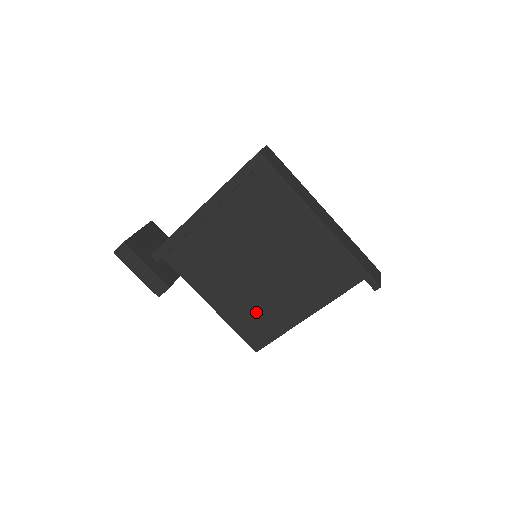
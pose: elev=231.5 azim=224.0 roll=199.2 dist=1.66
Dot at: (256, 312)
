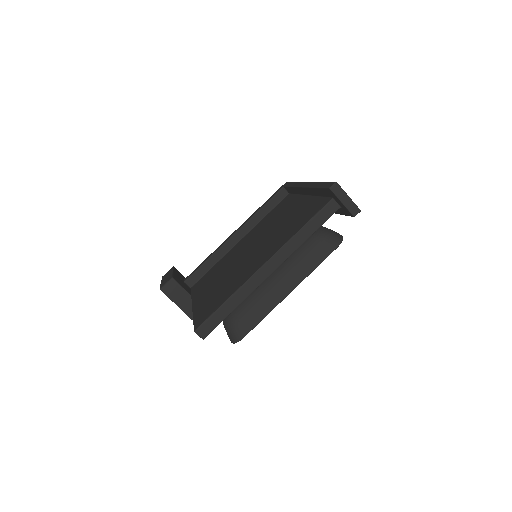
Dot at: (223, 288)
